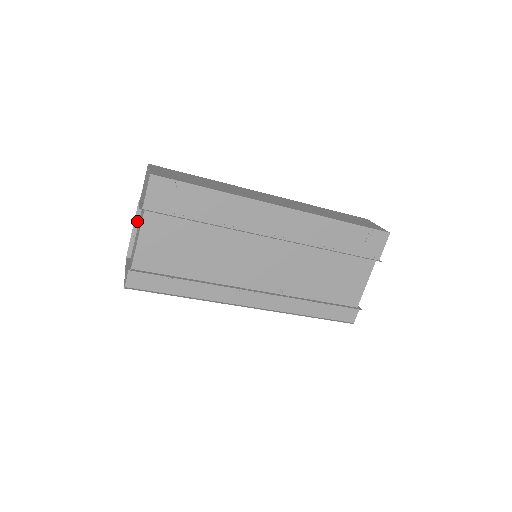
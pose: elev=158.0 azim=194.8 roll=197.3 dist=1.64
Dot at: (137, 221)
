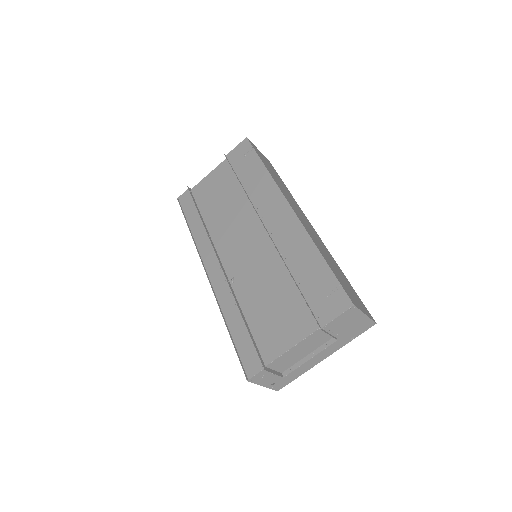
Dot at: occluded
